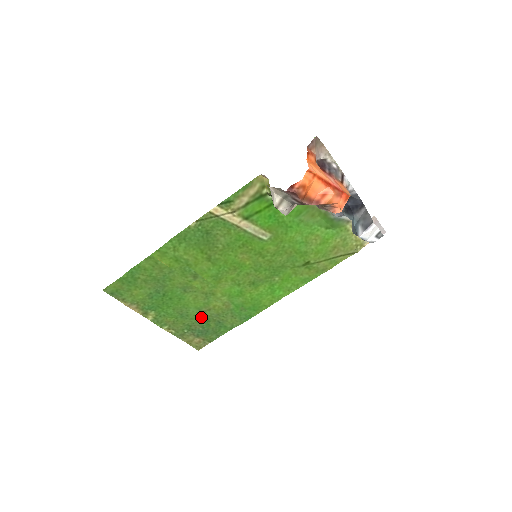
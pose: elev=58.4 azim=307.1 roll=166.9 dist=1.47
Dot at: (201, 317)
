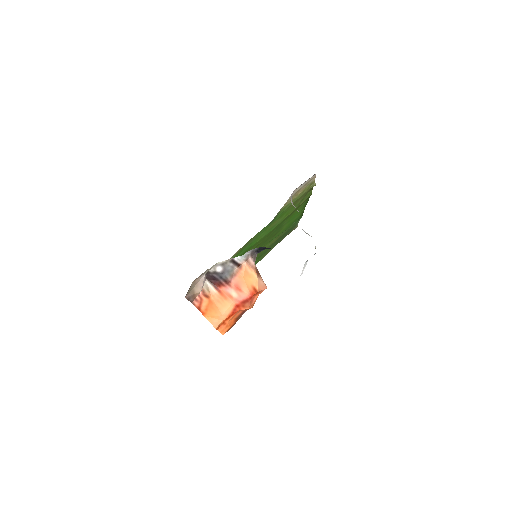
Dot at: (274, 243)
